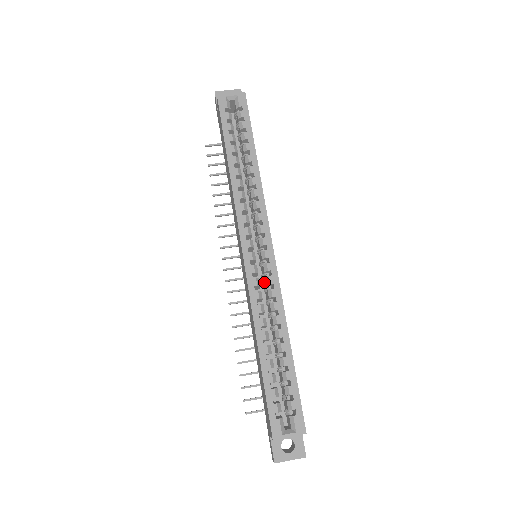
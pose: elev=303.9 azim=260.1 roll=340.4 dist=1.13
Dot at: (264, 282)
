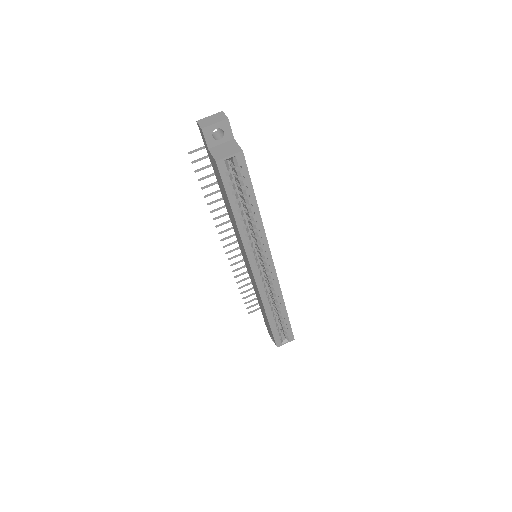
Dot at: occluded
